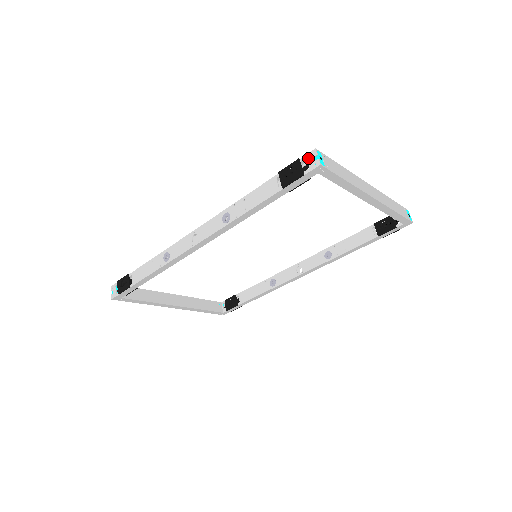
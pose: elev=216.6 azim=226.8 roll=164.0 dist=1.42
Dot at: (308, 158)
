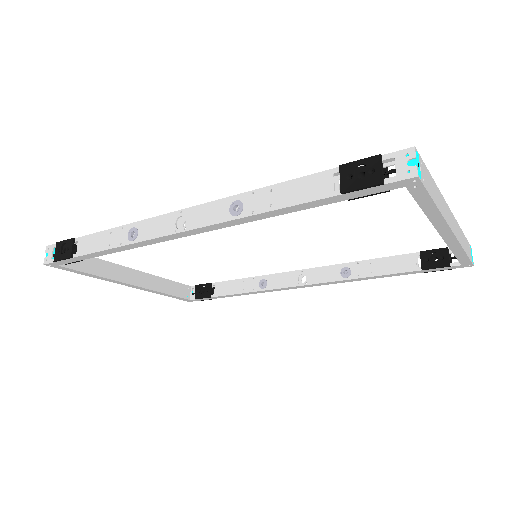
Dot at: (398, 158)
